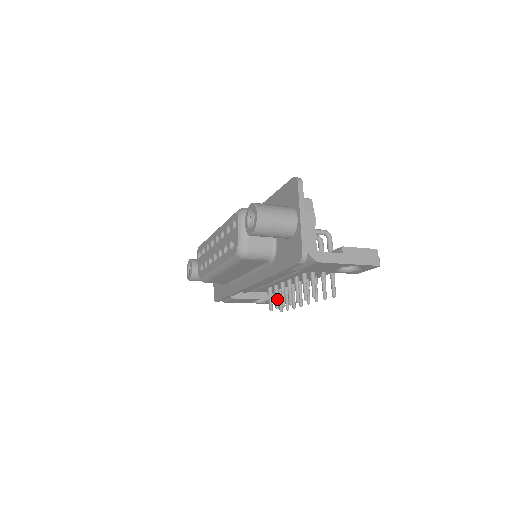
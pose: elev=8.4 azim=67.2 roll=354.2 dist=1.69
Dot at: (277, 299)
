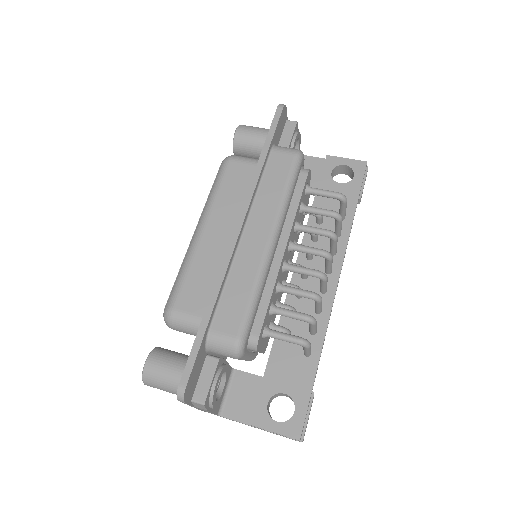
Dot at: occluded
